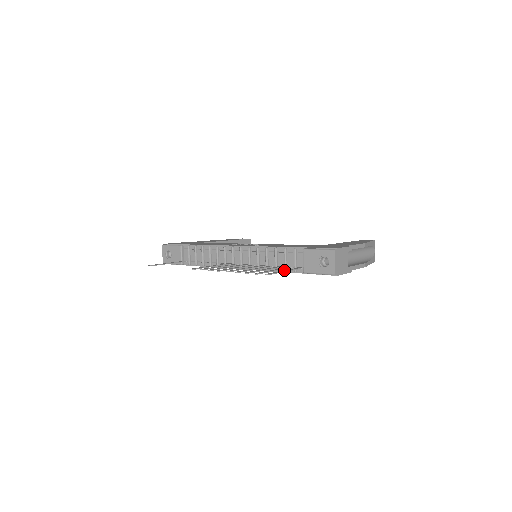
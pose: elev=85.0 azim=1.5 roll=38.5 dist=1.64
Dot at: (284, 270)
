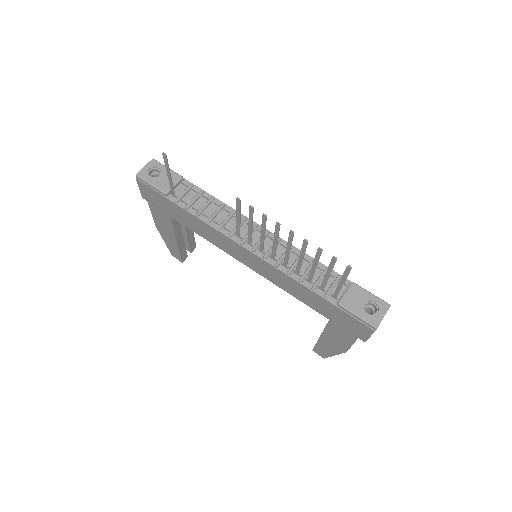
Dot at: (340, 282)
